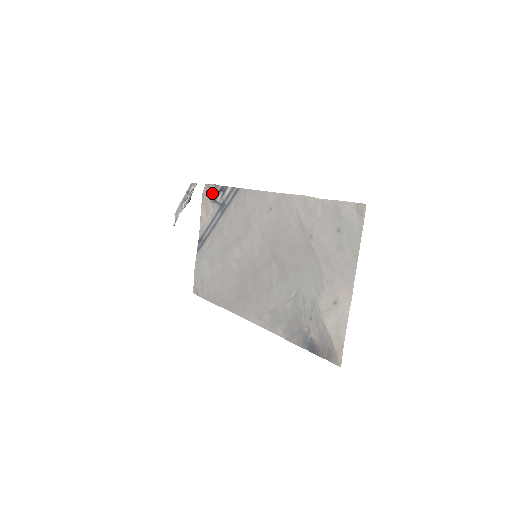
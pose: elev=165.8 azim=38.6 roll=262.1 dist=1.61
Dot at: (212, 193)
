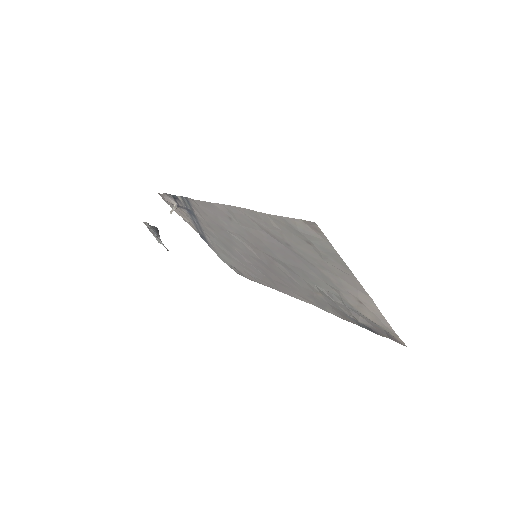
Dot at: (170, 200)
